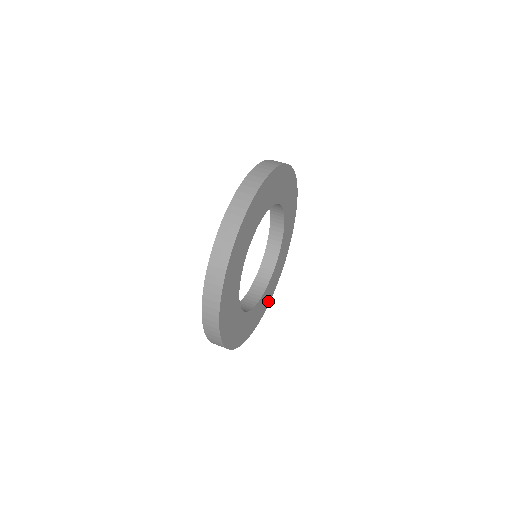
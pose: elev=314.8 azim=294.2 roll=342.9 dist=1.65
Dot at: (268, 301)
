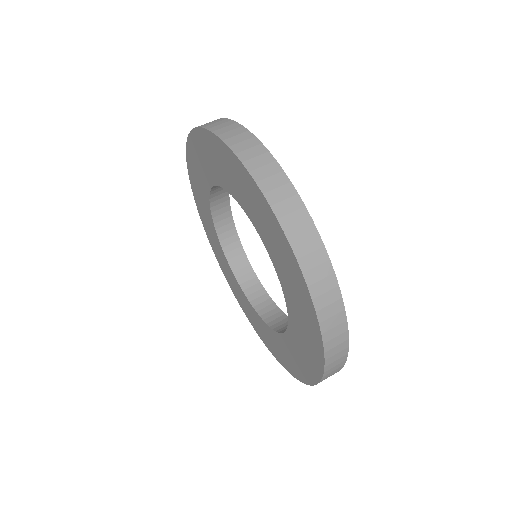
Dot at: occluded
